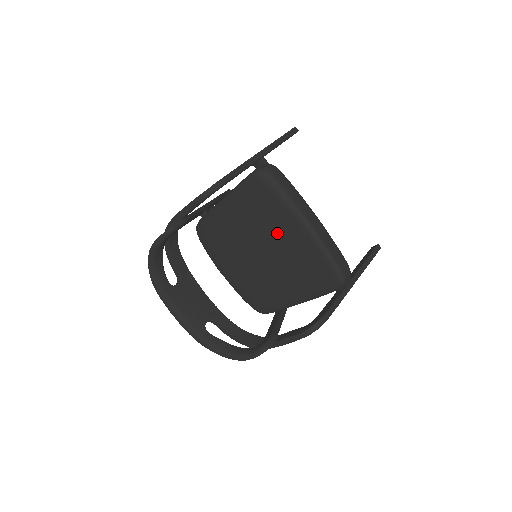
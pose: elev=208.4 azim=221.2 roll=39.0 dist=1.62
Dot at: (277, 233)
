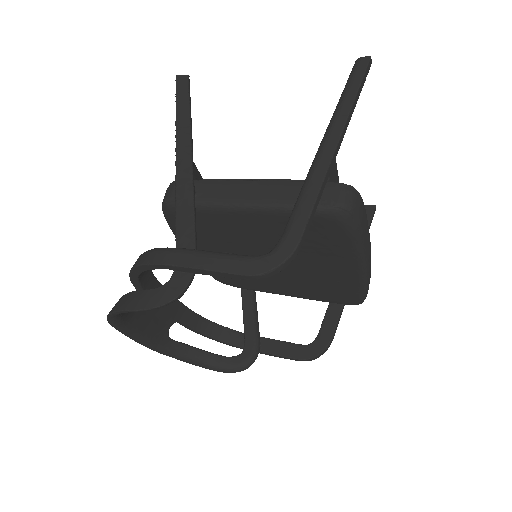
Dot at: (312, 260)
